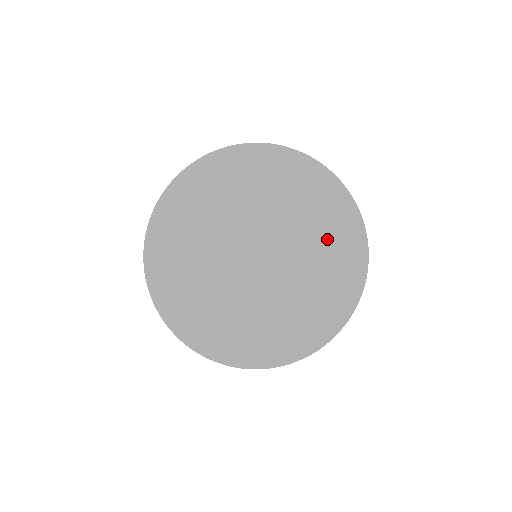
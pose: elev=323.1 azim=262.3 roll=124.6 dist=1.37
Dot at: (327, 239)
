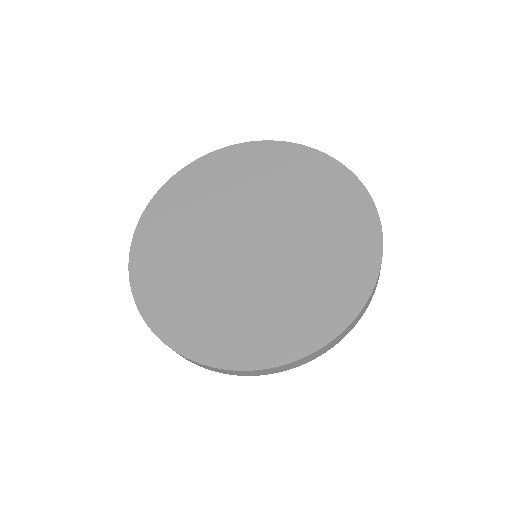
Dot at: (329, 258)
